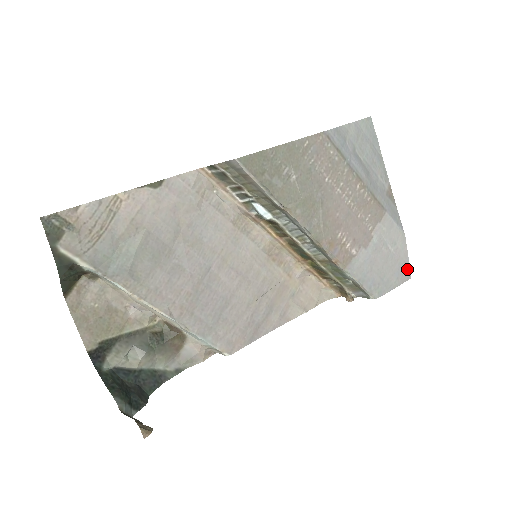
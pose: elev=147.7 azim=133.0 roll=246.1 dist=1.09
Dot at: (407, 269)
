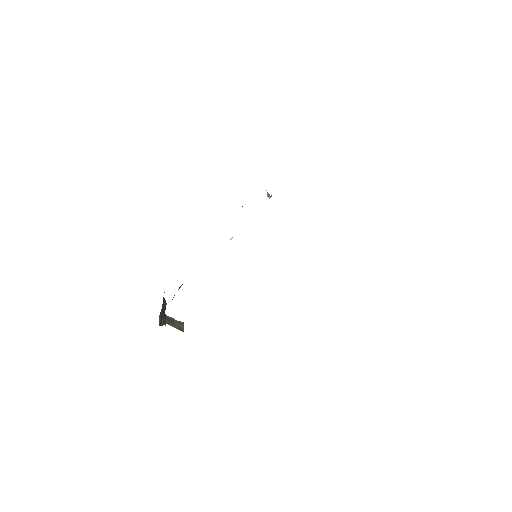
Dot at: occluded
